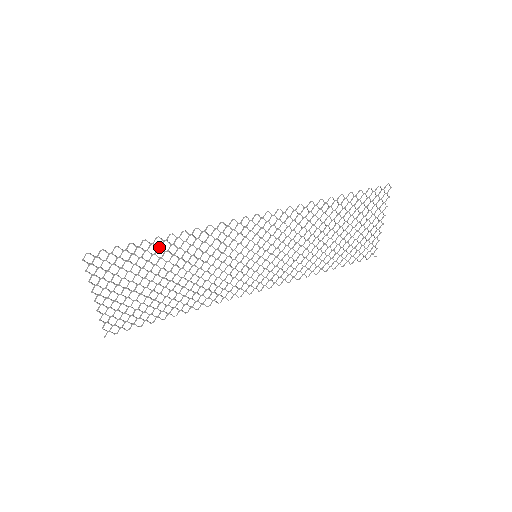
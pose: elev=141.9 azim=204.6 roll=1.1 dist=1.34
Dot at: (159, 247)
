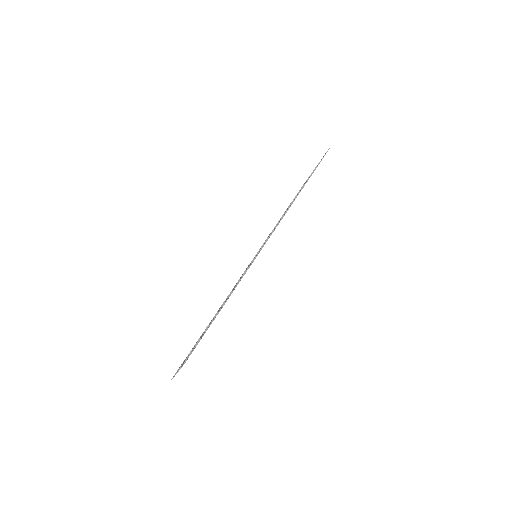
Dot at: occluded
